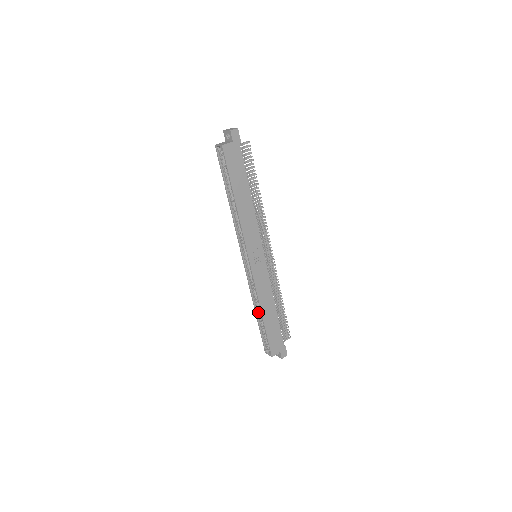
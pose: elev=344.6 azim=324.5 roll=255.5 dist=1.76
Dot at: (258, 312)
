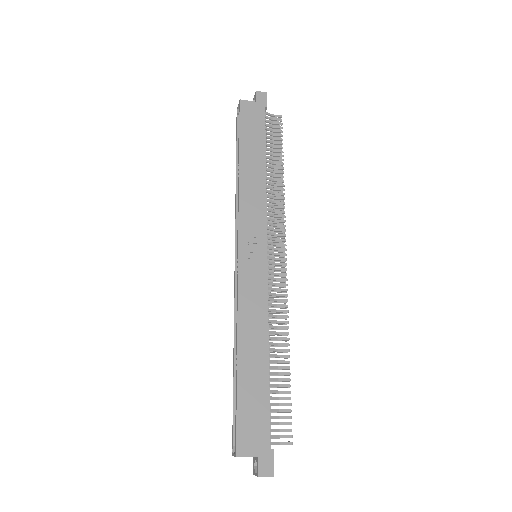
Dot at: occluded
